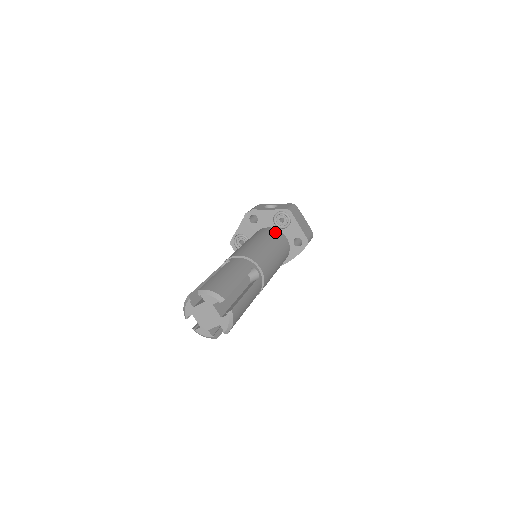
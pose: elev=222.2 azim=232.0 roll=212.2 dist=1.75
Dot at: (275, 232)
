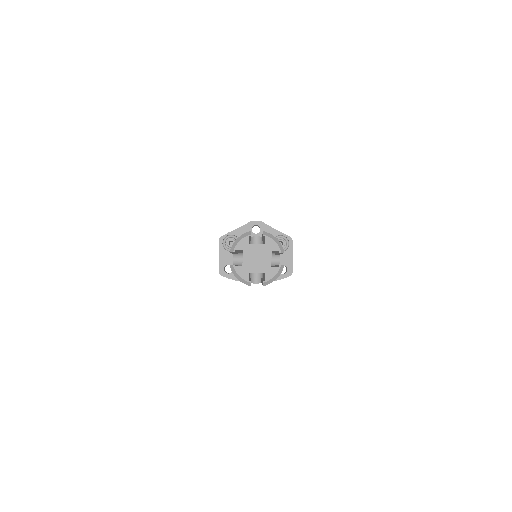
Dot at: occluded
